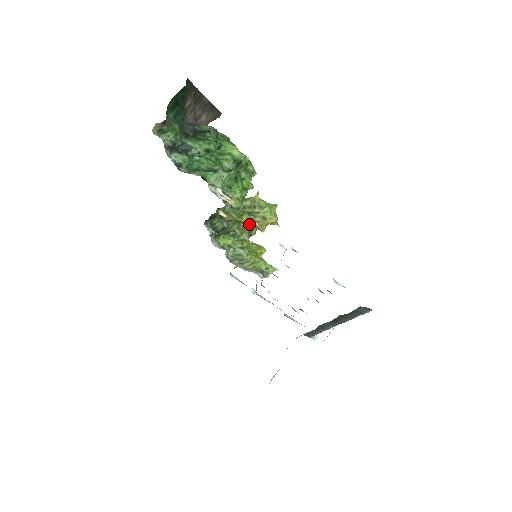
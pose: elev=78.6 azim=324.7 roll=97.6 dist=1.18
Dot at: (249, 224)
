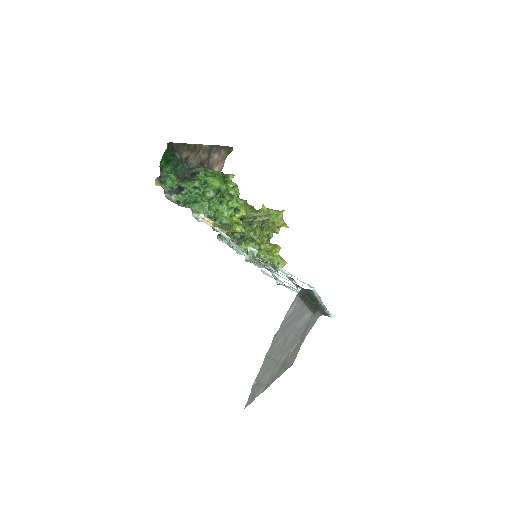
Dot at: (266, 229)
